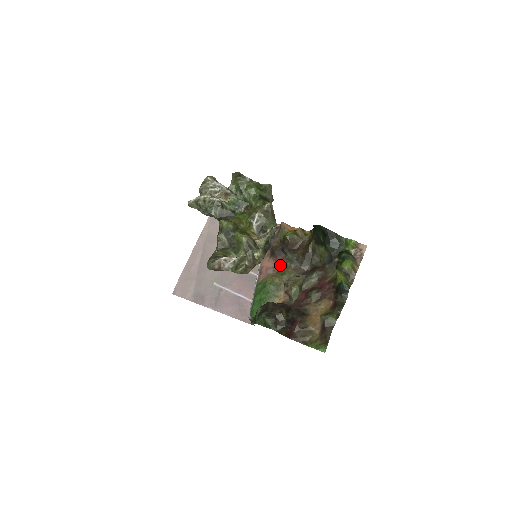
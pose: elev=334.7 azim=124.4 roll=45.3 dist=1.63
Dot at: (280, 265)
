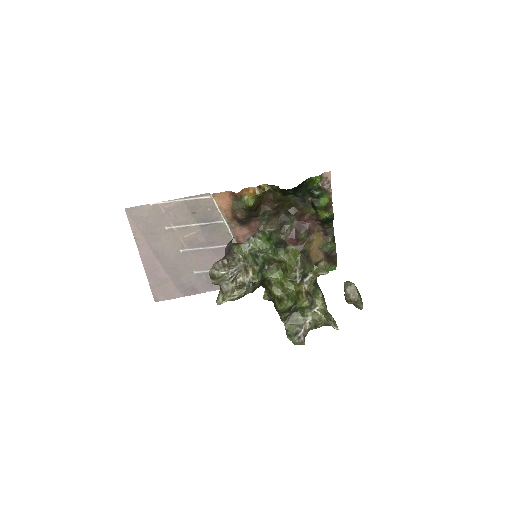
Dot at: (256, 228)
